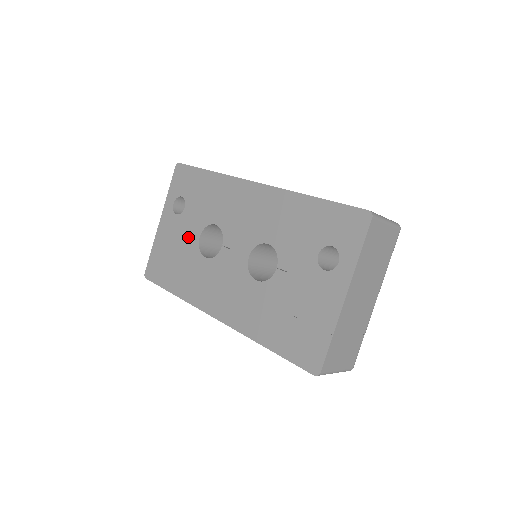
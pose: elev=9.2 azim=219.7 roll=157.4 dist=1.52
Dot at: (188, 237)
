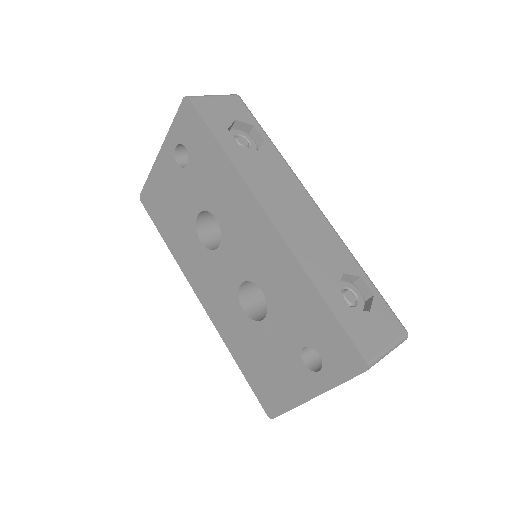
Dot at: (186, 203)
